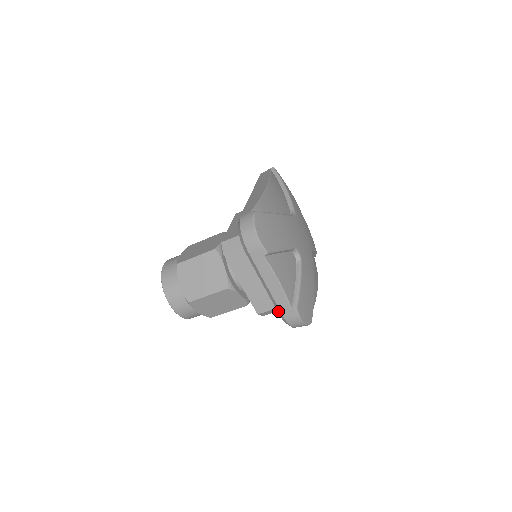
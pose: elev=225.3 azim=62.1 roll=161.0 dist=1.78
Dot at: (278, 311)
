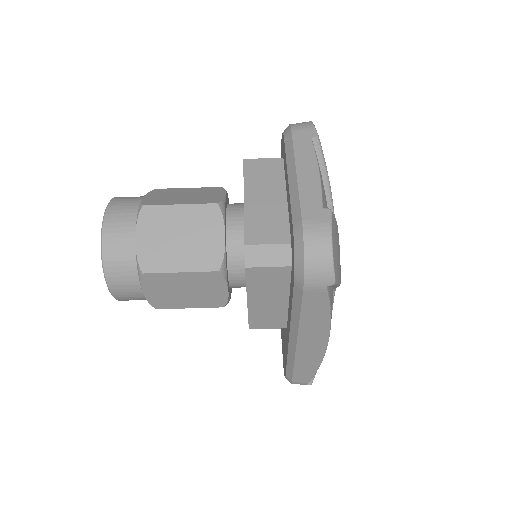
Dot at: (294, 216)
